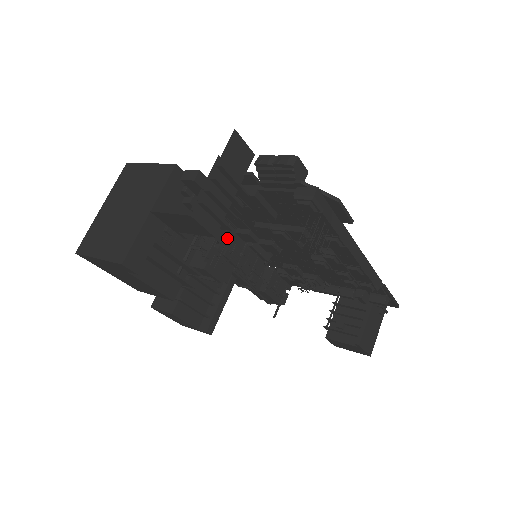
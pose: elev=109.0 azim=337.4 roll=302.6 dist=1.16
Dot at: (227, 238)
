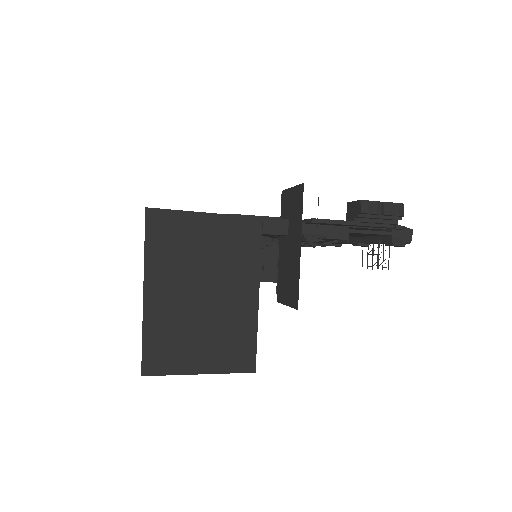
Dot at: occluded
